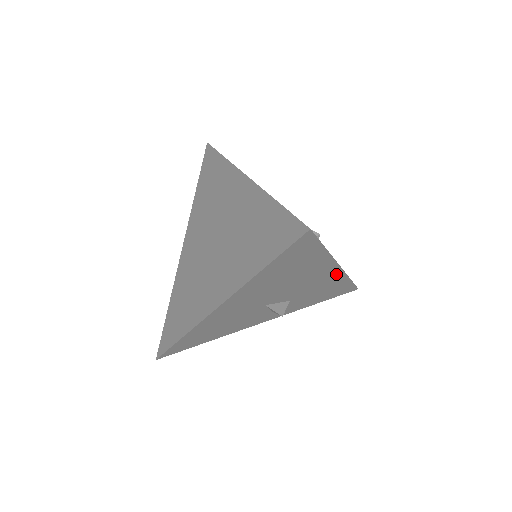
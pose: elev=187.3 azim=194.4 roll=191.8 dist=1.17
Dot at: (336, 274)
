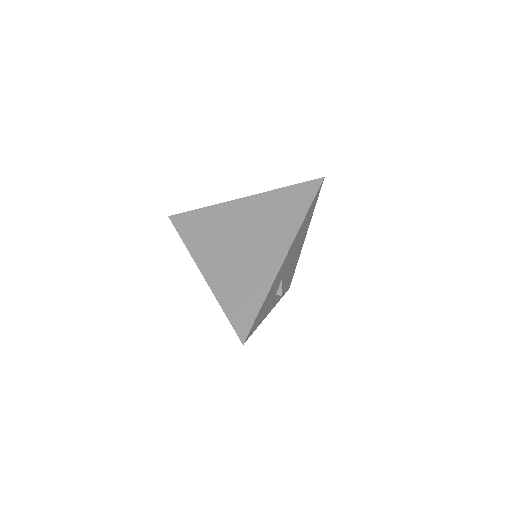
Dot at: occluded
